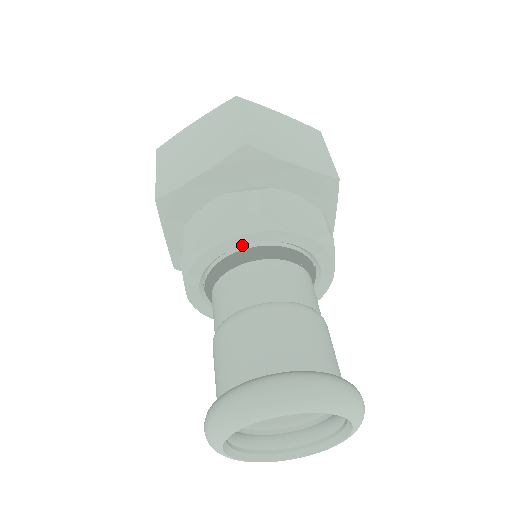
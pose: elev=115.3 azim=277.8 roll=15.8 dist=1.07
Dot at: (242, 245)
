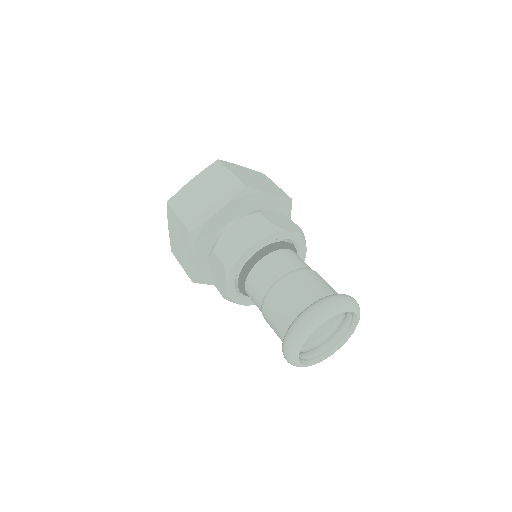
Dot at: (263, 245)
